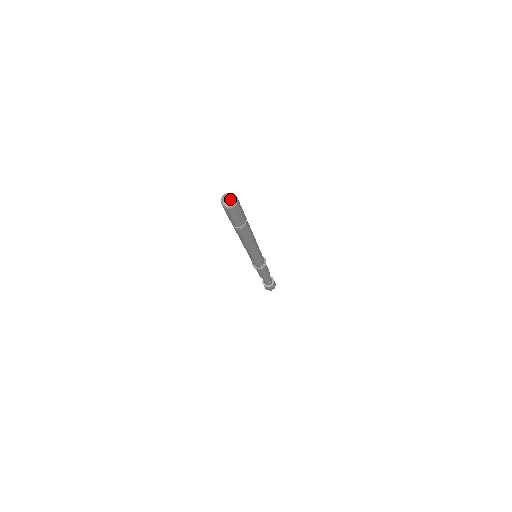
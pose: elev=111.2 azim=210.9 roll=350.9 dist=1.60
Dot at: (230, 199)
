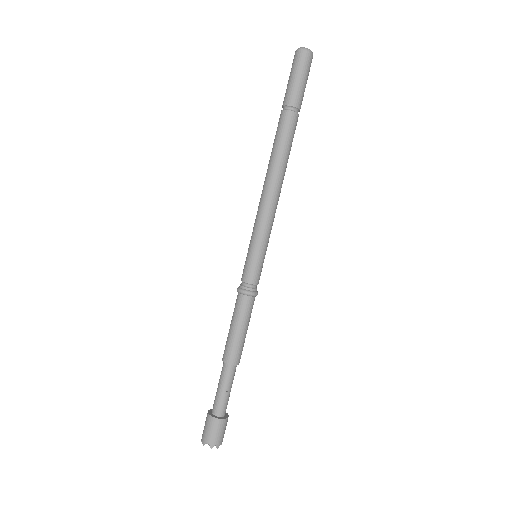
Dot at: (307, 50)
